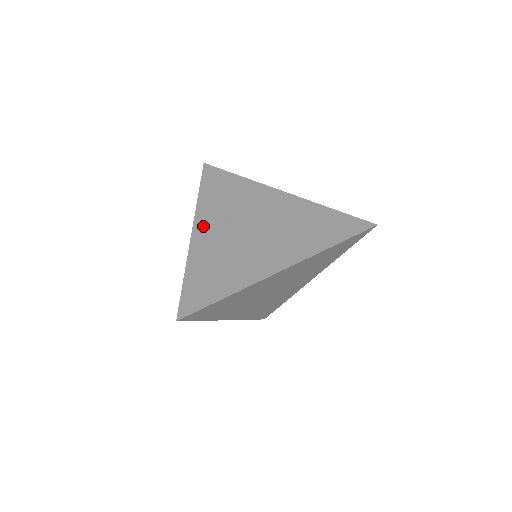
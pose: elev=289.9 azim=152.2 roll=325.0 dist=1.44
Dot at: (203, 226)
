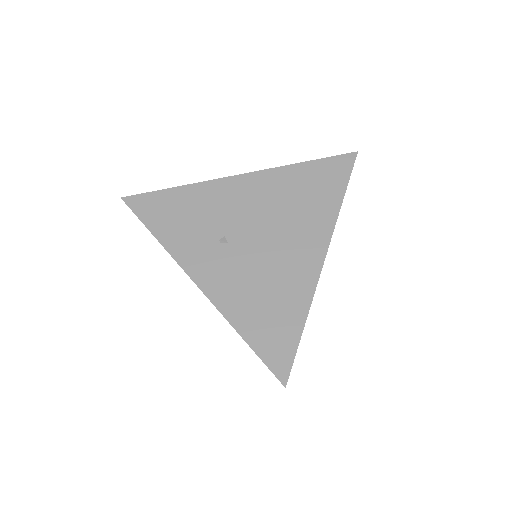
Dot at: (202, 271)
